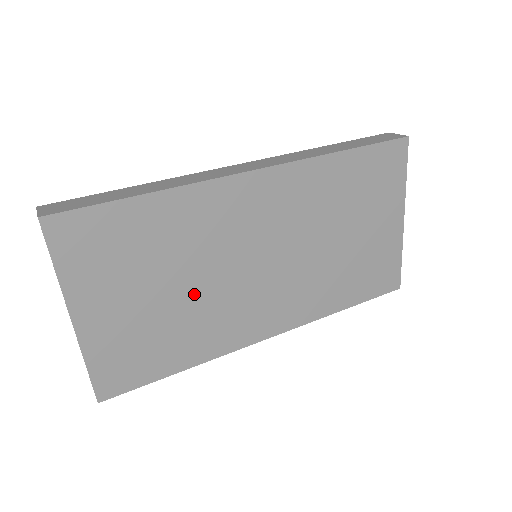
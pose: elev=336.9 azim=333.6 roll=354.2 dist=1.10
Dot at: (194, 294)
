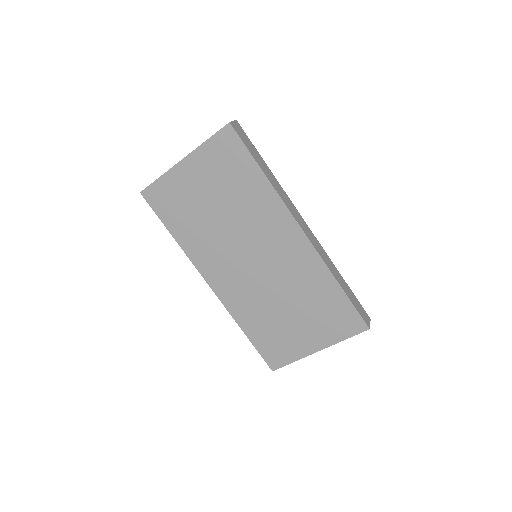
Dot at: (219, 224)
